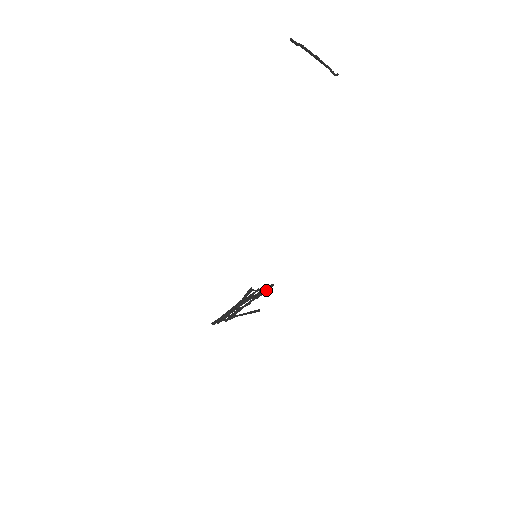
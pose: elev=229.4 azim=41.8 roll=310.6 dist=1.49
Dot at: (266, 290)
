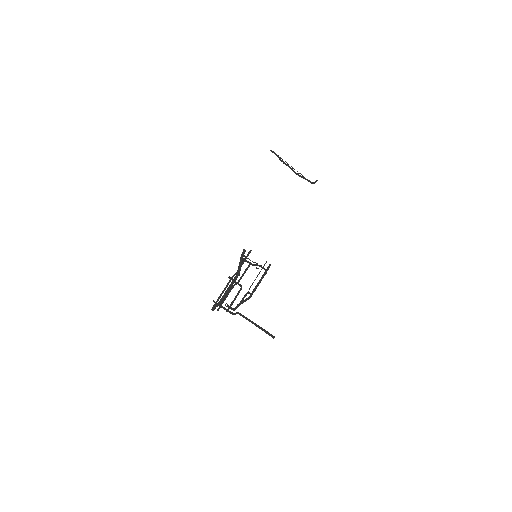
Dot at: (265, 272)
